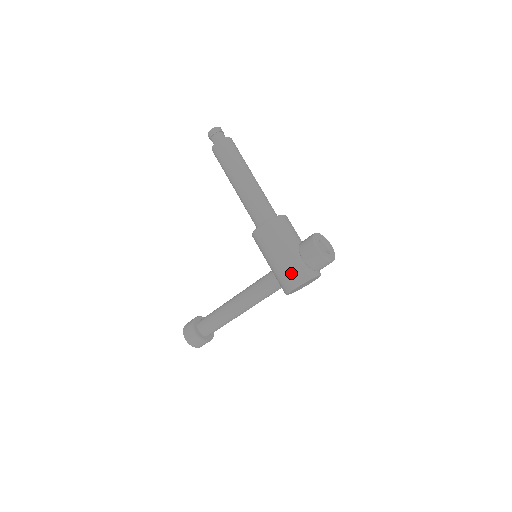
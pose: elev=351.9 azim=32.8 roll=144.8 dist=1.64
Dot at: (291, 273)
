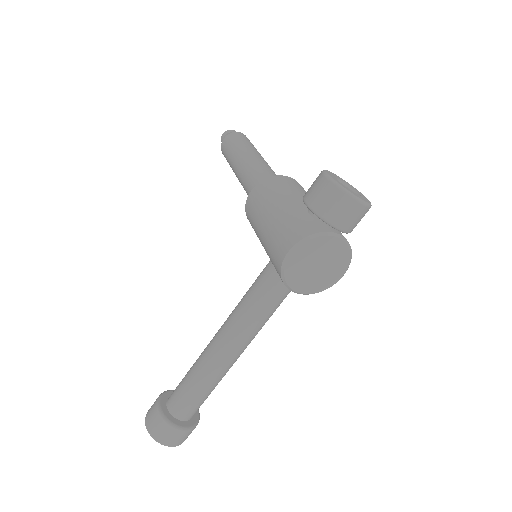
Dot at: (286, 231)
